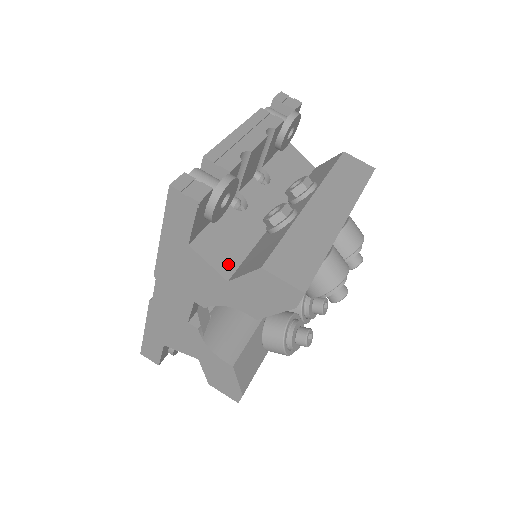
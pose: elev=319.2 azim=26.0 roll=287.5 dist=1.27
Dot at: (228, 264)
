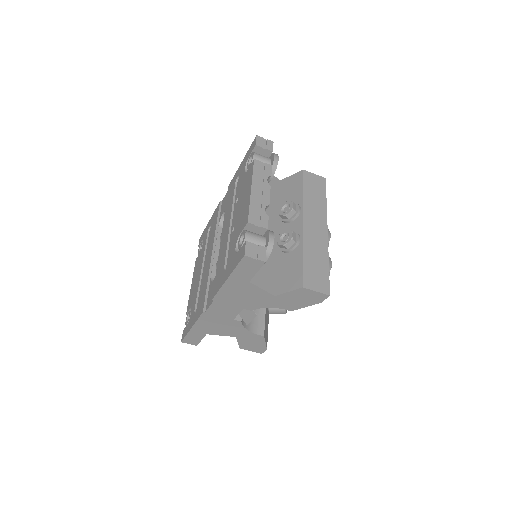
Dot at: (270, 284)
